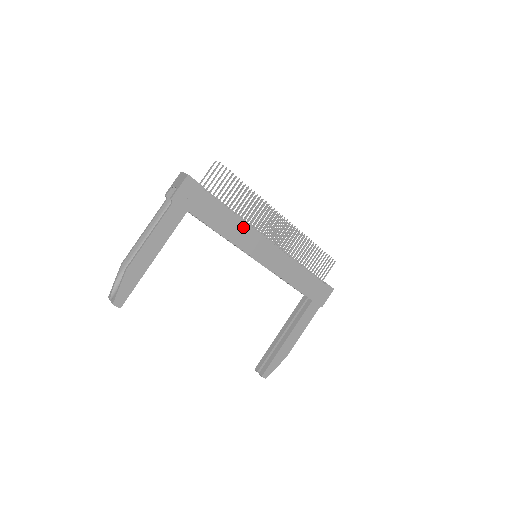
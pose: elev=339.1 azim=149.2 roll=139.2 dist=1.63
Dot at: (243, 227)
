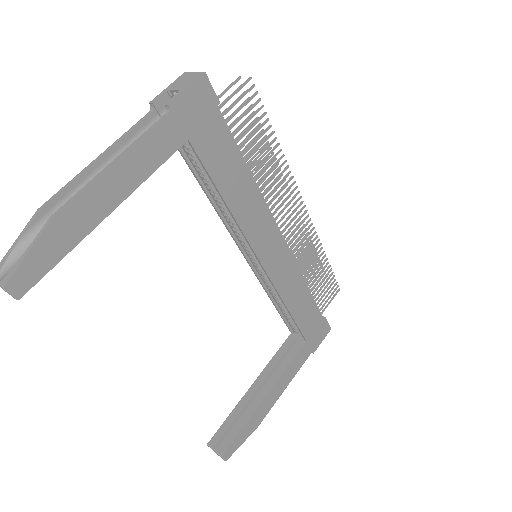
Dot at: (256, 200)
